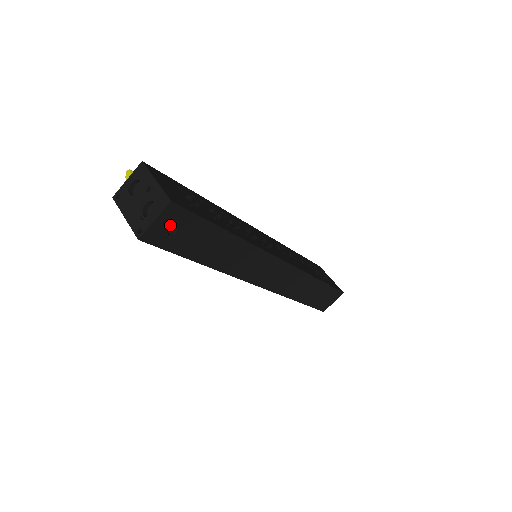
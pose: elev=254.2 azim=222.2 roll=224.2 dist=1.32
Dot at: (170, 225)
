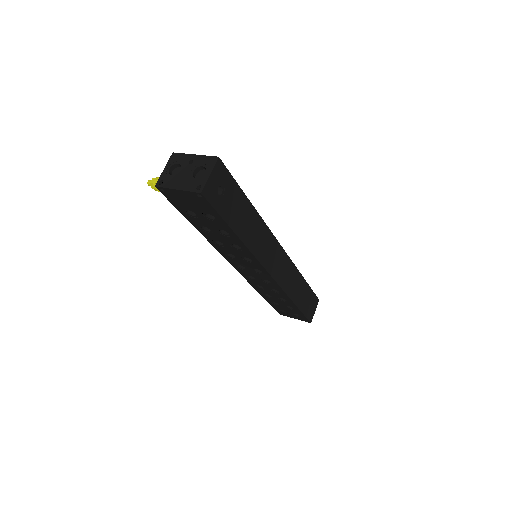
Dot at: (218, 183)
